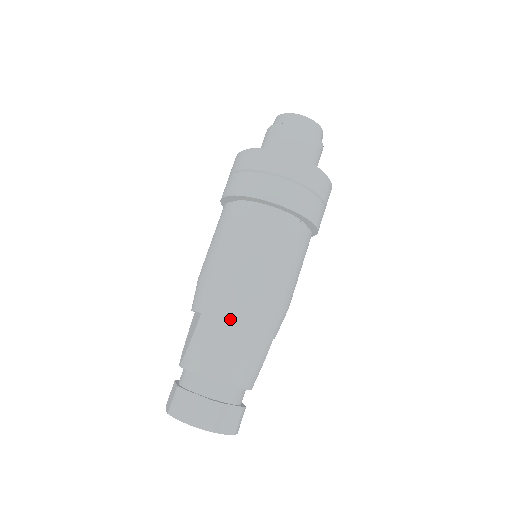
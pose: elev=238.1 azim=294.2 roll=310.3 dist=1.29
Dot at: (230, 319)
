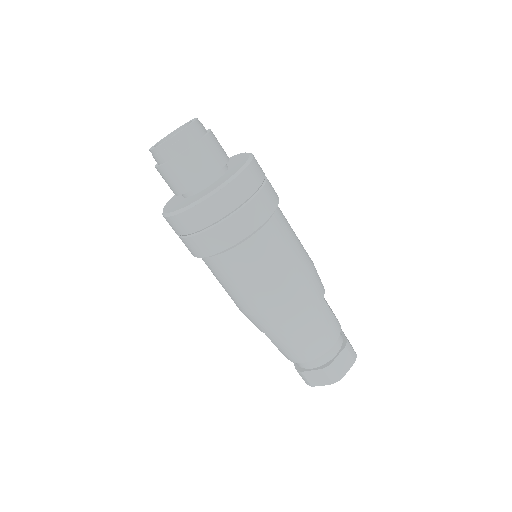
Dot at: (285, 330)
